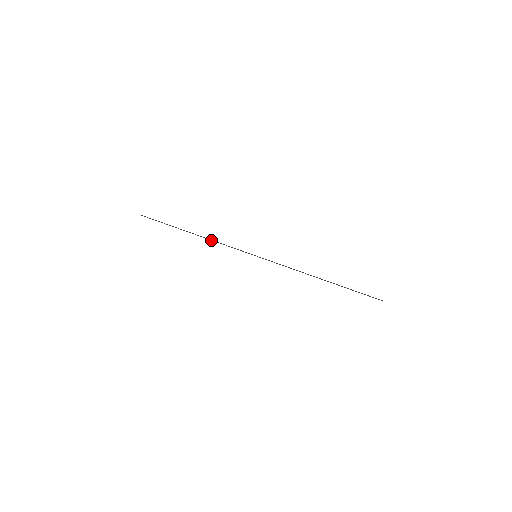
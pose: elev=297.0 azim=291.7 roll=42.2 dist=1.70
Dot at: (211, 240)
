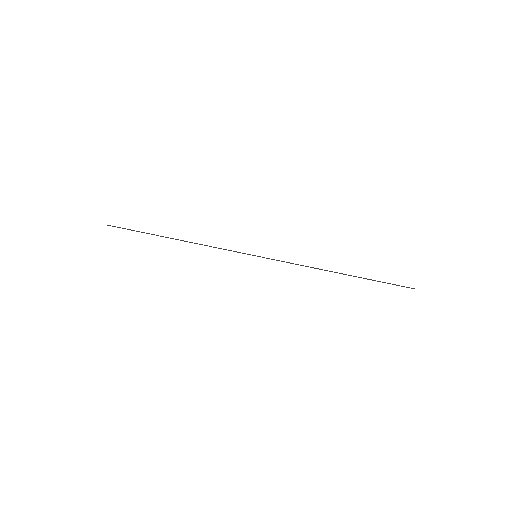
Dot at: occluded
